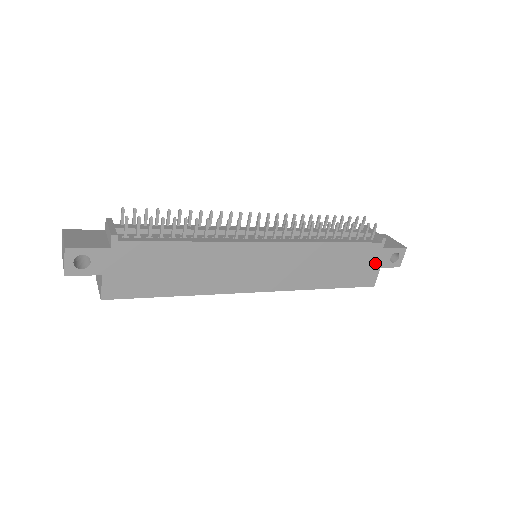
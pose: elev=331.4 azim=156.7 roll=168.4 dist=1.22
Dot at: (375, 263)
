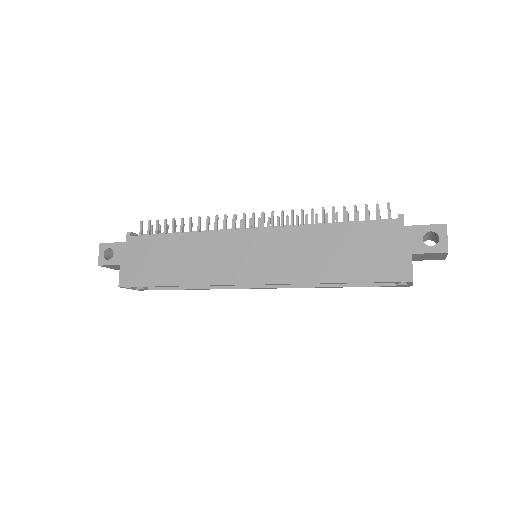
Dot at: (400, 248)
